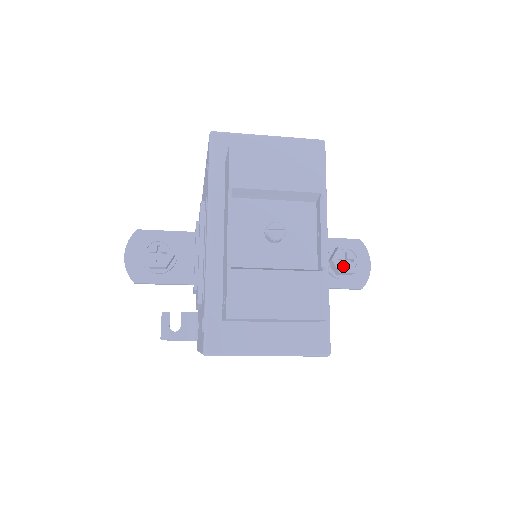
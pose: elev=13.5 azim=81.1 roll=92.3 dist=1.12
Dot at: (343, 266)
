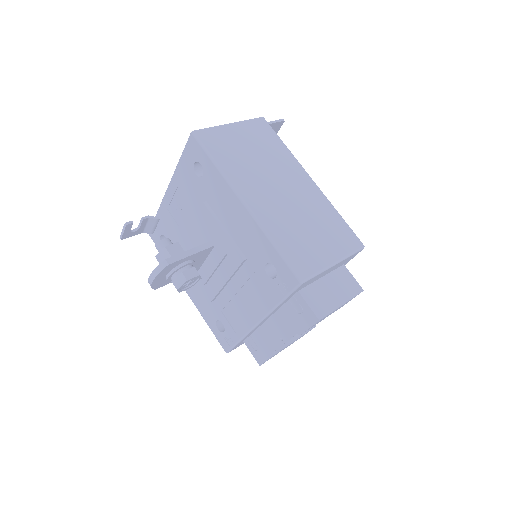
Dot at: occluded
